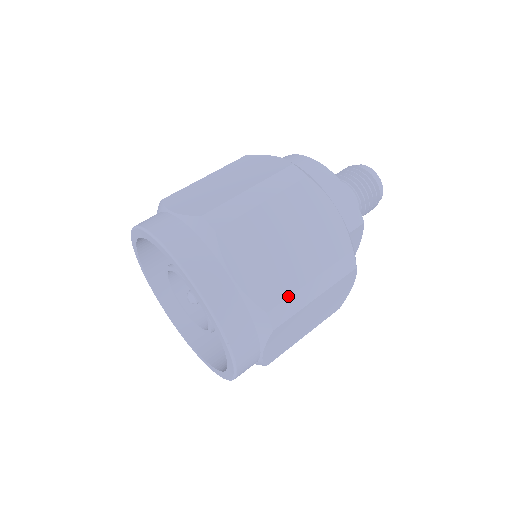
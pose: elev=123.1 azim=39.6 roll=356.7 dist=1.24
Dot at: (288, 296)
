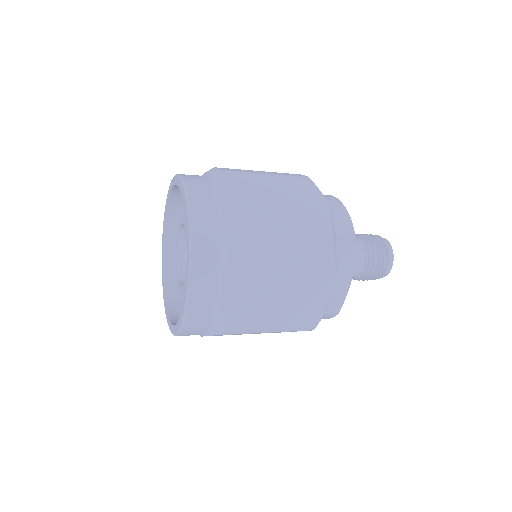
Dot at: (257, 226)
